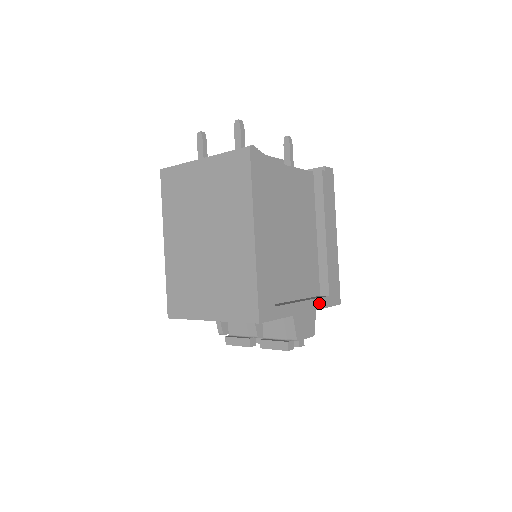
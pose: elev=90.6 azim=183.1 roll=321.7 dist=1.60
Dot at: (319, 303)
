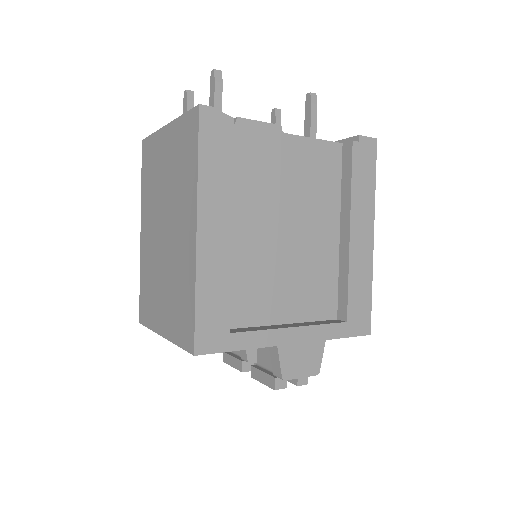
Dot at: (324, 331)
